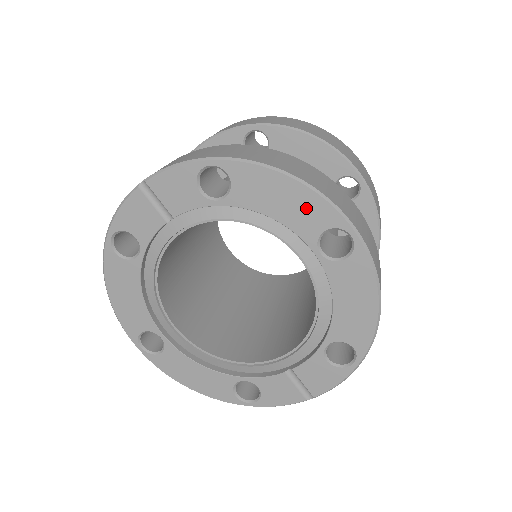
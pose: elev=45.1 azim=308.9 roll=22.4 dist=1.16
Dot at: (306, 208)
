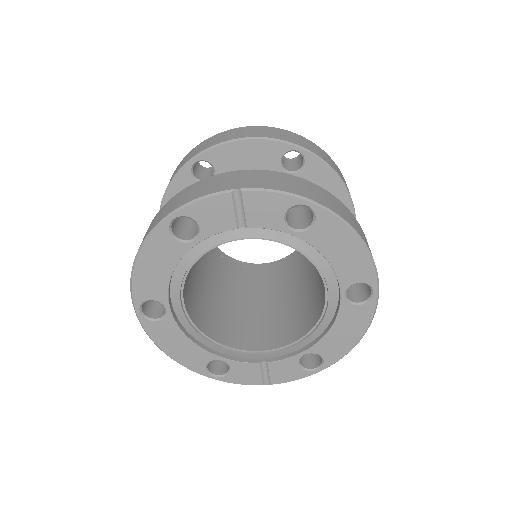
Dot at: (356, 264)
